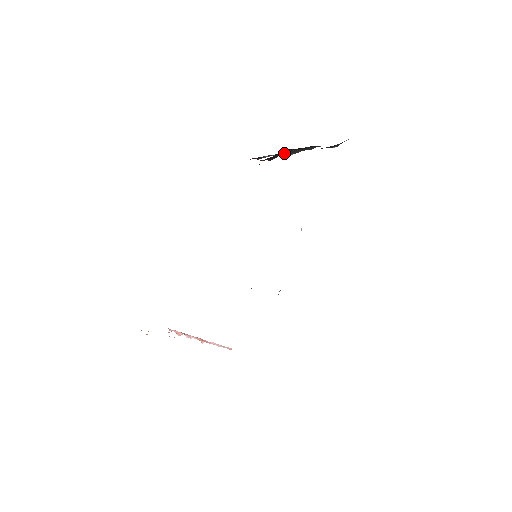
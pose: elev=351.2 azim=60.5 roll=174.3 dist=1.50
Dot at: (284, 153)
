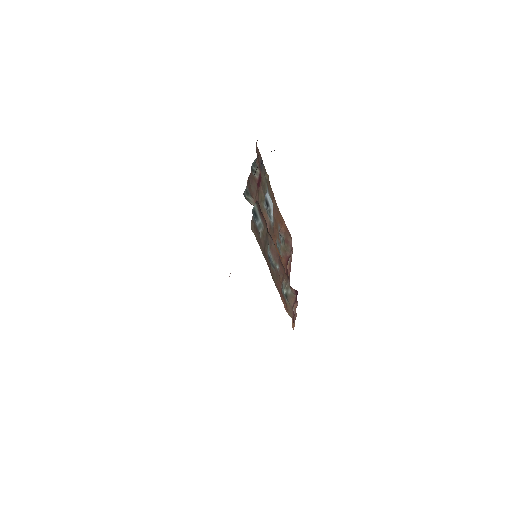
Dot at: occluded
